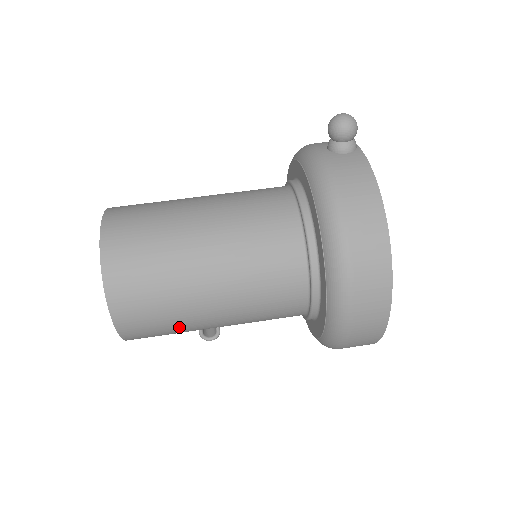
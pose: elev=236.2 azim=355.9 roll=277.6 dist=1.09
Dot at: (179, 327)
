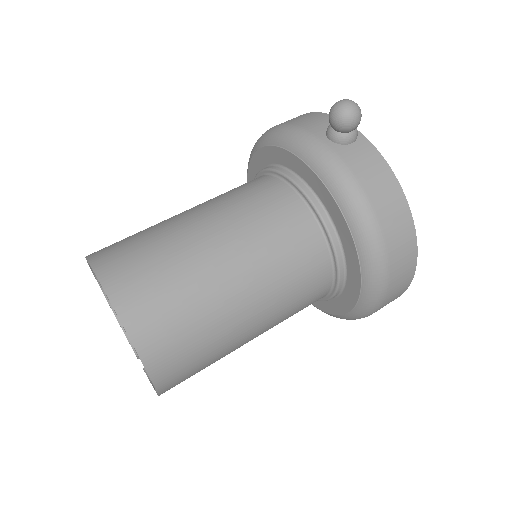
Dot at: occluded
